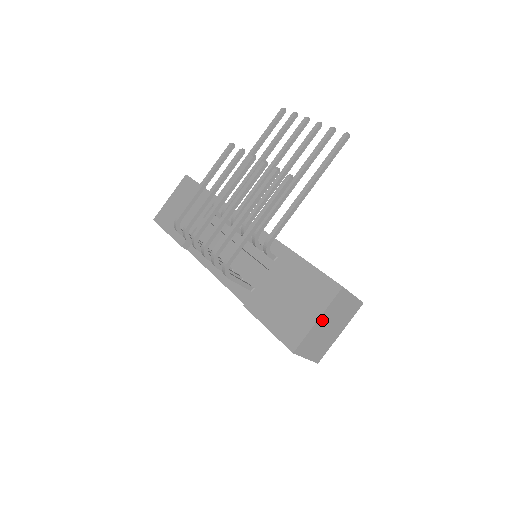
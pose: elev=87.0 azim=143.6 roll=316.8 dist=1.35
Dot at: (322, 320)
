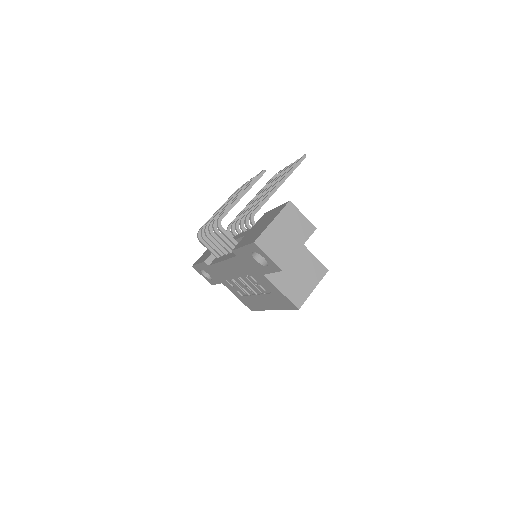
Dot at: (277, 224)
